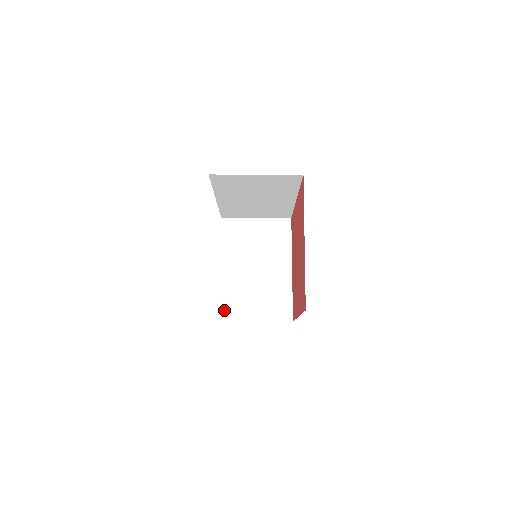
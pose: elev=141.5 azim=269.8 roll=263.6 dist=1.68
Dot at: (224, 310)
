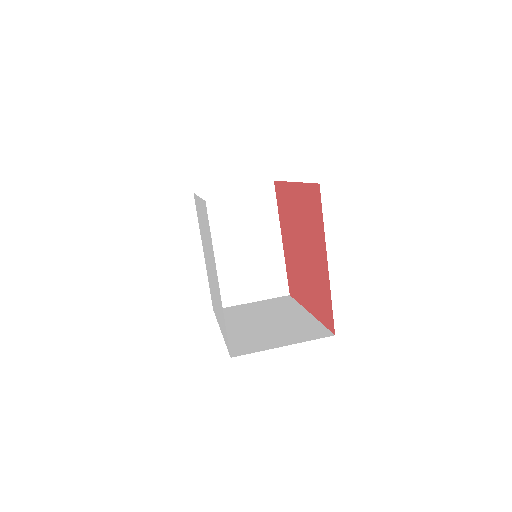
Dot at: occluded
